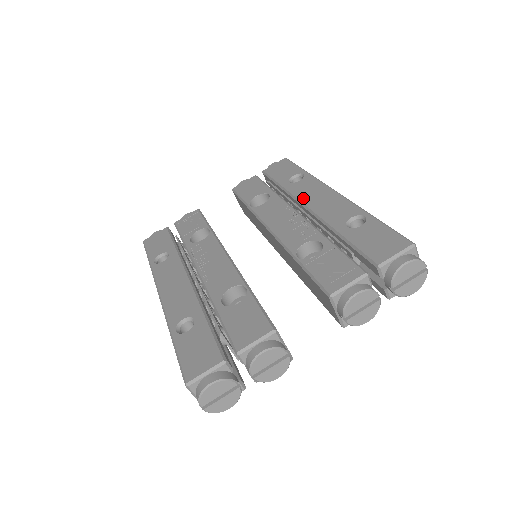
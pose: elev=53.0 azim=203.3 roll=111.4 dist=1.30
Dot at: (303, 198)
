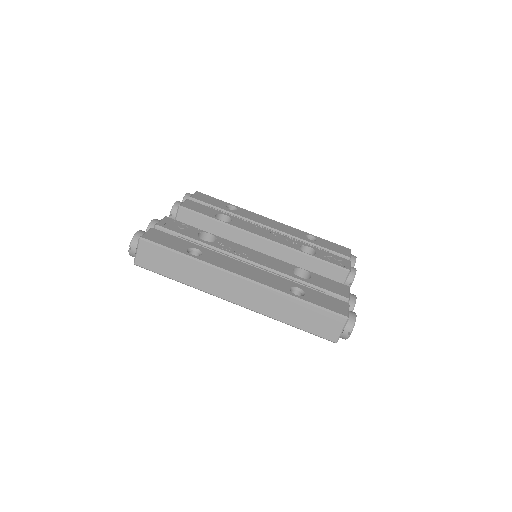
Dot at: (259, 221)
